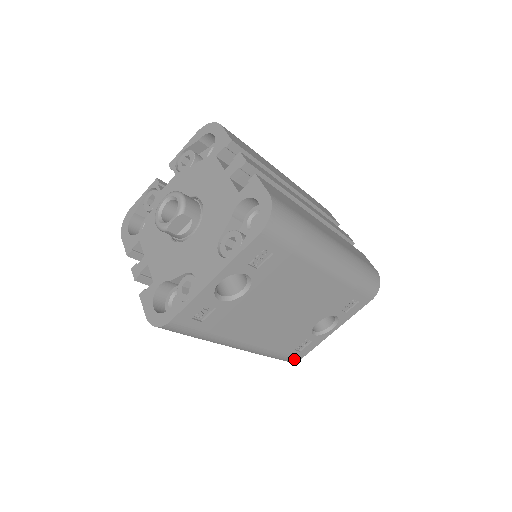
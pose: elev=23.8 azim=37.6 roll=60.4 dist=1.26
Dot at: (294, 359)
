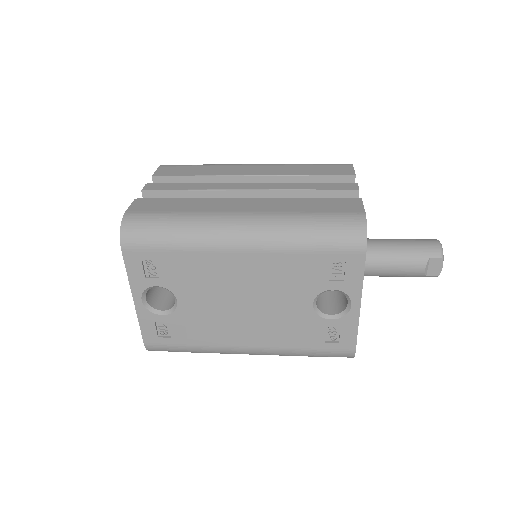
Dot at: (345, 353)
